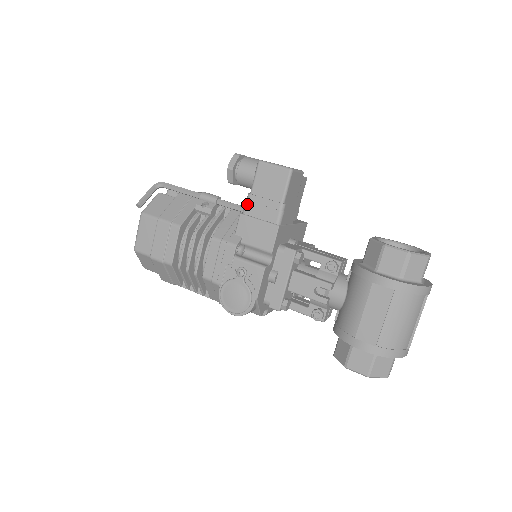
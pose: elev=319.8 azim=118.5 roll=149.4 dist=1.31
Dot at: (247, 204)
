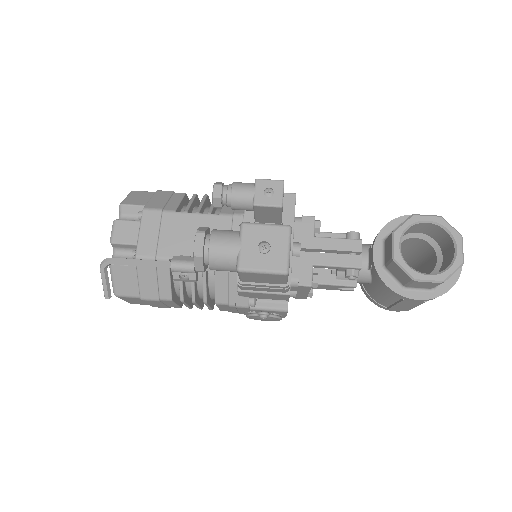
Dot at: (242, 287)
